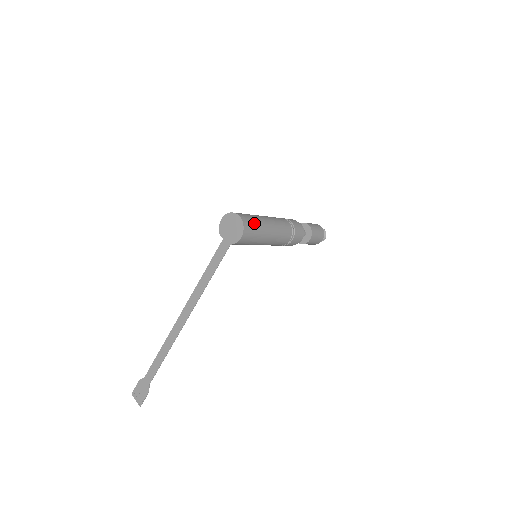
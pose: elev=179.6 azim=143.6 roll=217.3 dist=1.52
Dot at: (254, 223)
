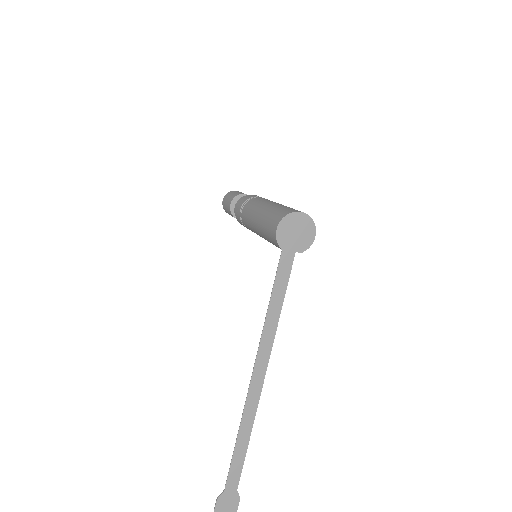
Dot at: occluded
